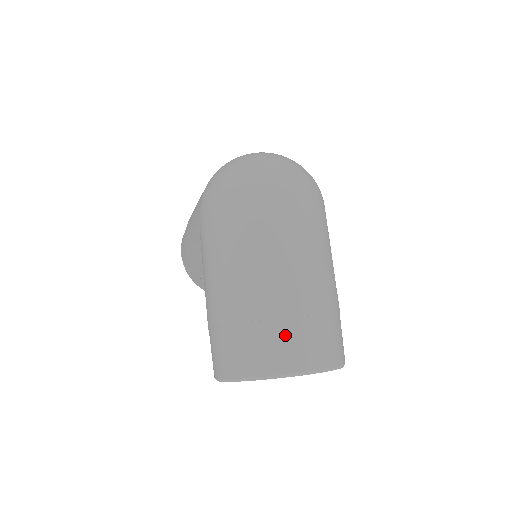
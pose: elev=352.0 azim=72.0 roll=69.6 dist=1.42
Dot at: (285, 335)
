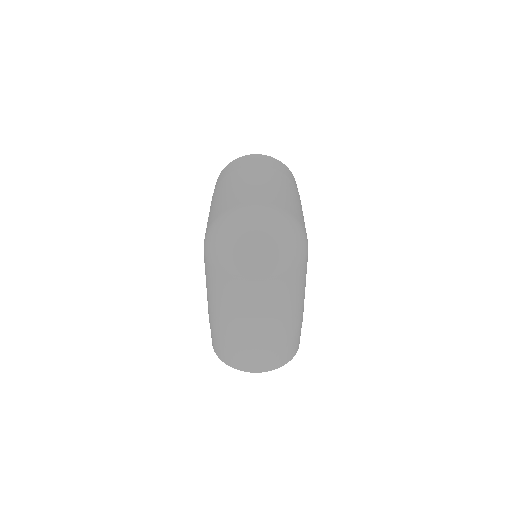
Dot at: (245, 356)
